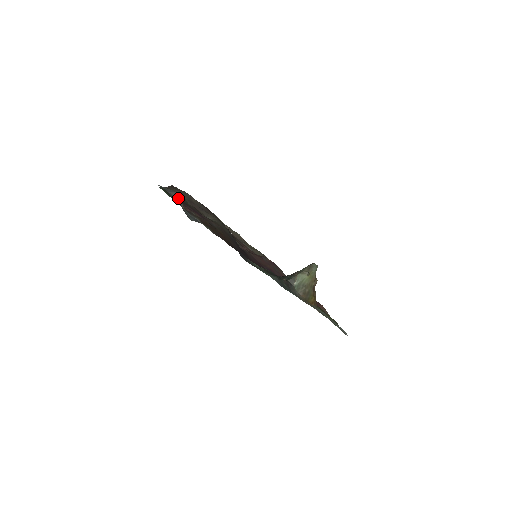
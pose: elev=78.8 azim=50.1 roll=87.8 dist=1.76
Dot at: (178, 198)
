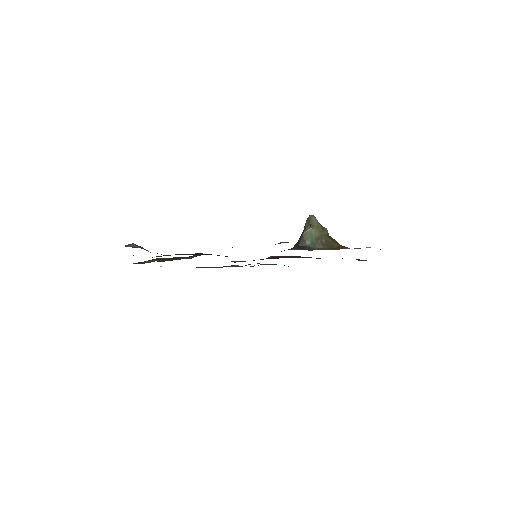
Dot at: (137, 246)
